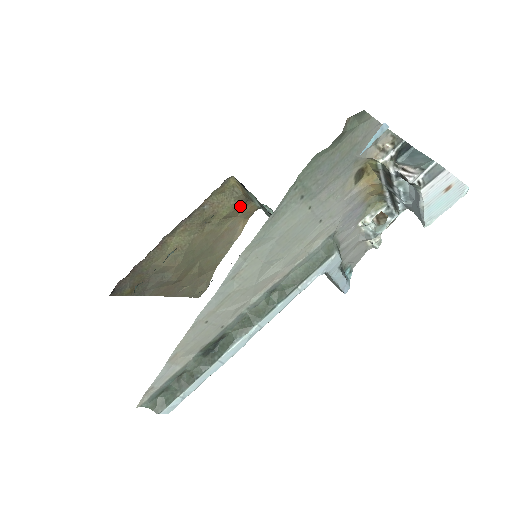
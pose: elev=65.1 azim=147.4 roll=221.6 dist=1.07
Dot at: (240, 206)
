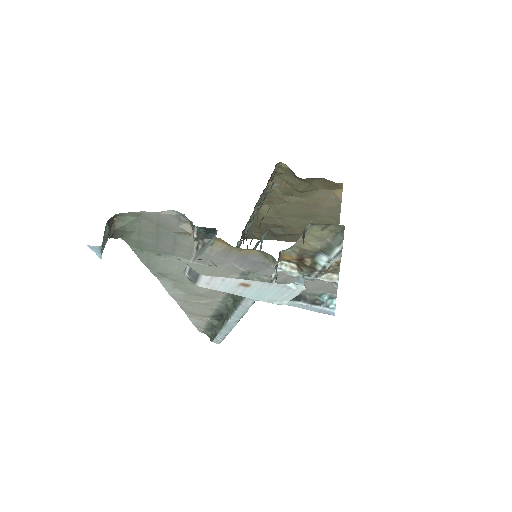
Dot at: (311, 183)
